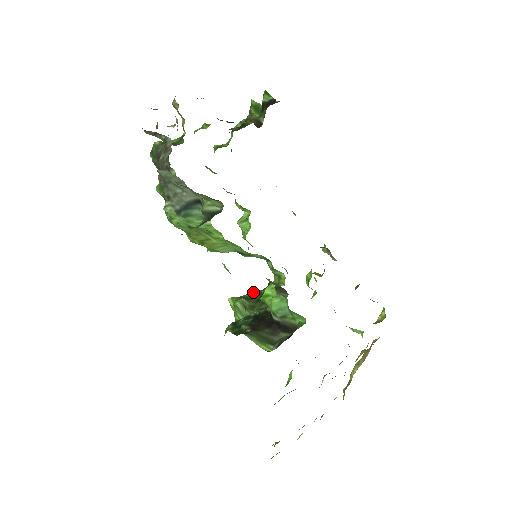
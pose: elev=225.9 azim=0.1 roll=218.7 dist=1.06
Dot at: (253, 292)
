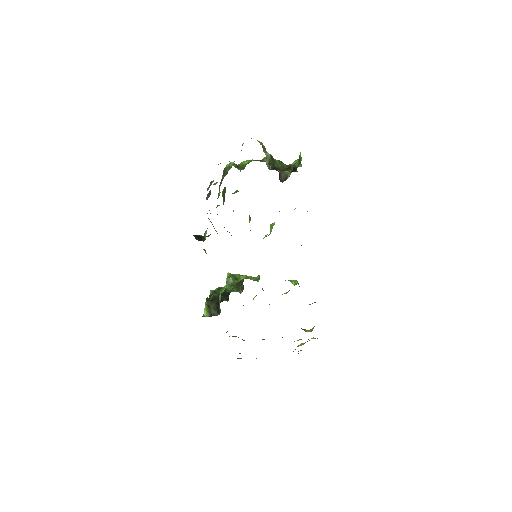
Dot at: (243, 276)
